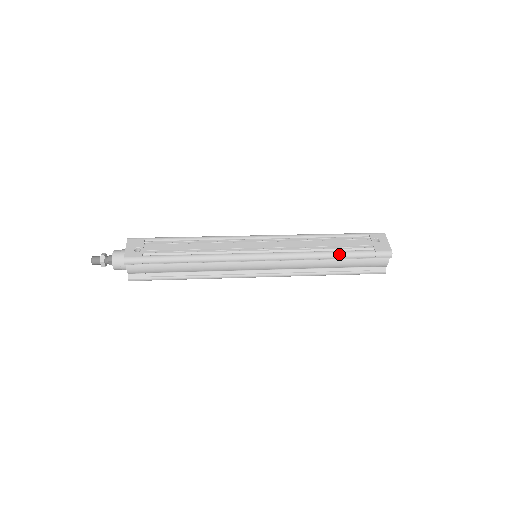
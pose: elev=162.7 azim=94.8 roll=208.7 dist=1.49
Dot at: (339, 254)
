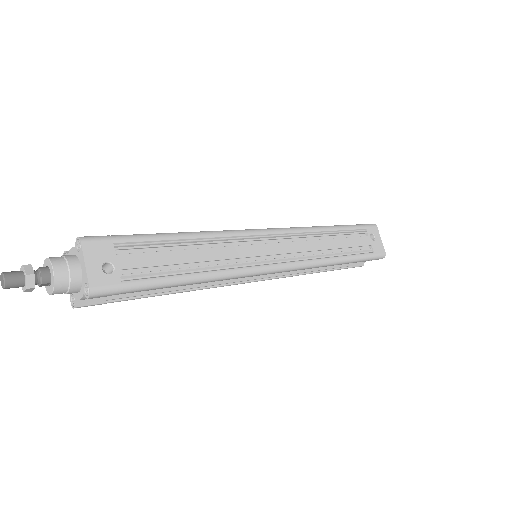
Dot at: (347, 260)
